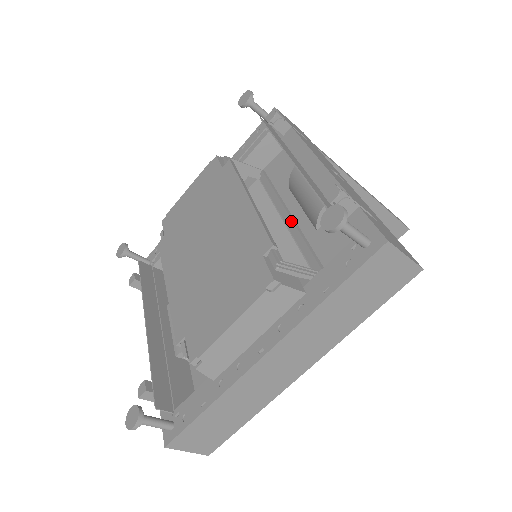
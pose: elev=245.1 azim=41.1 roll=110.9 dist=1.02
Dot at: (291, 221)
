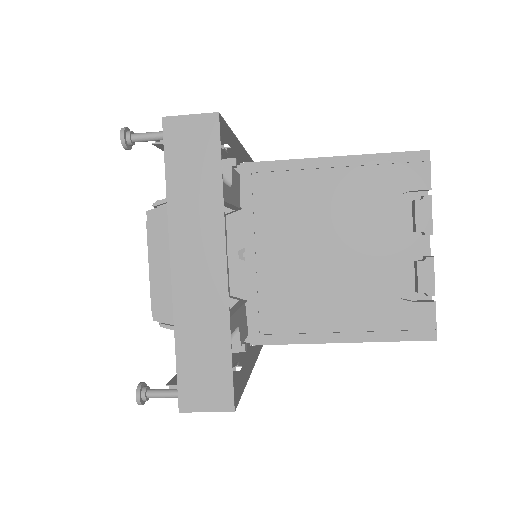
Dot at: occluded
